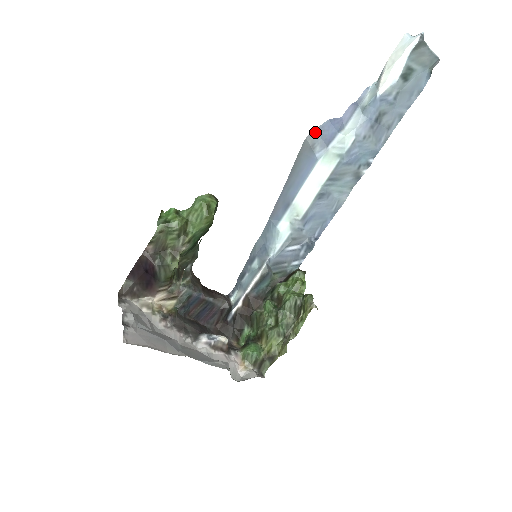
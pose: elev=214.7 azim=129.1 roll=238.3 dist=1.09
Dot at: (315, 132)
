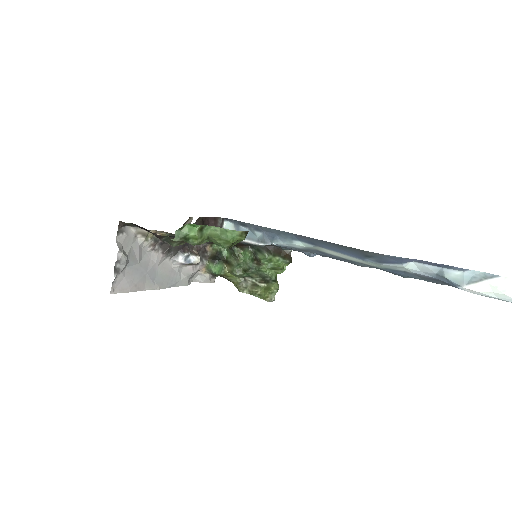
Dot at: (382, 255)
